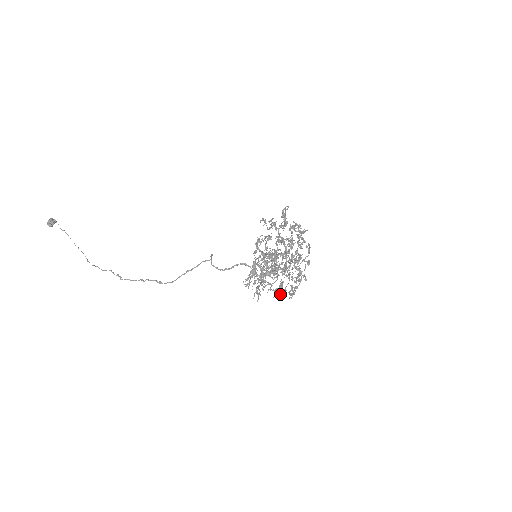
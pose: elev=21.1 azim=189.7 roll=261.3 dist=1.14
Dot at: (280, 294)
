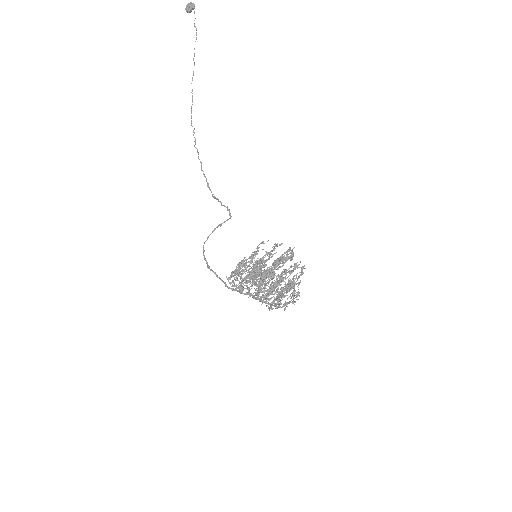
Dot at: occluded
